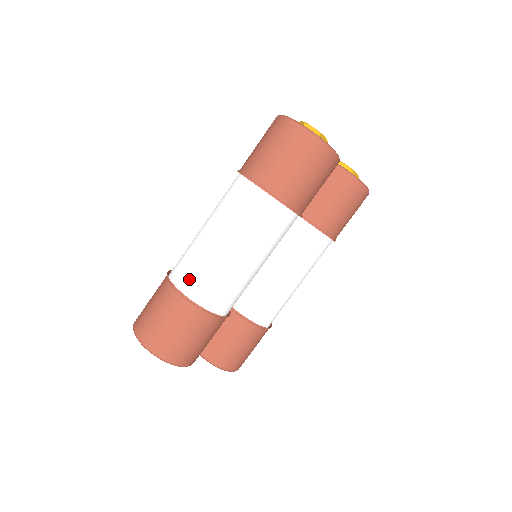
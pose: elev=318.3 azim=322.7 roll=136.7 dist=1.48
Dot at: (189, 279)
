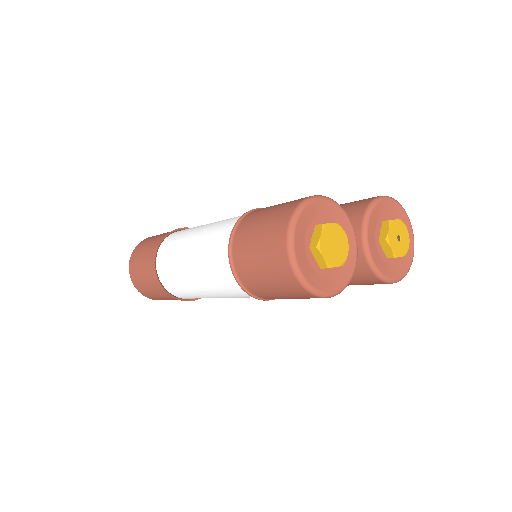
Dot at: (166, 276)
